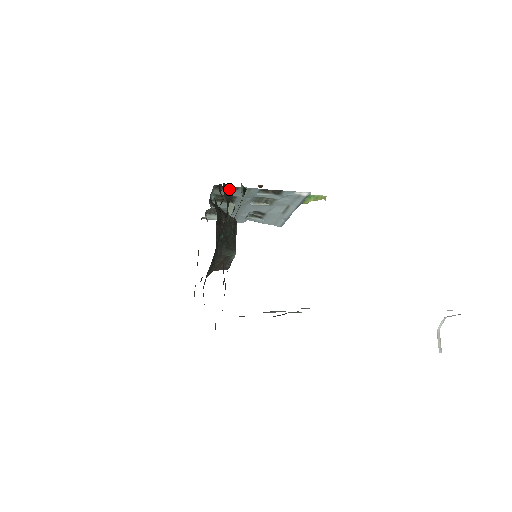
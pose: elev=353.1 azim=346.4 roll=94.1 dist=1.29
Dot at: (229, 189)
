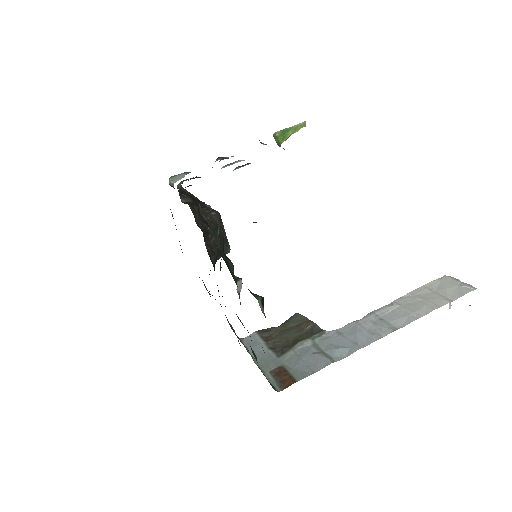
Dot at: occluded
